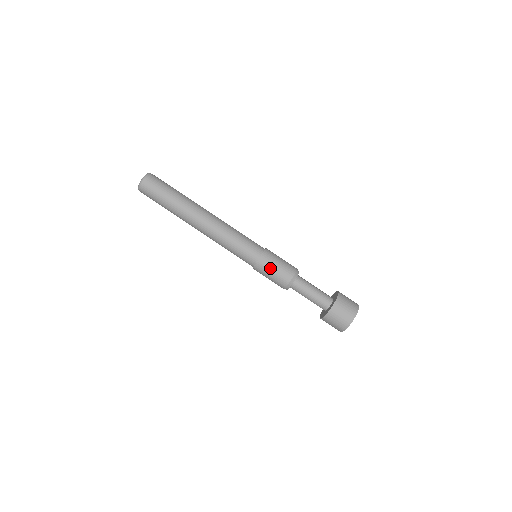
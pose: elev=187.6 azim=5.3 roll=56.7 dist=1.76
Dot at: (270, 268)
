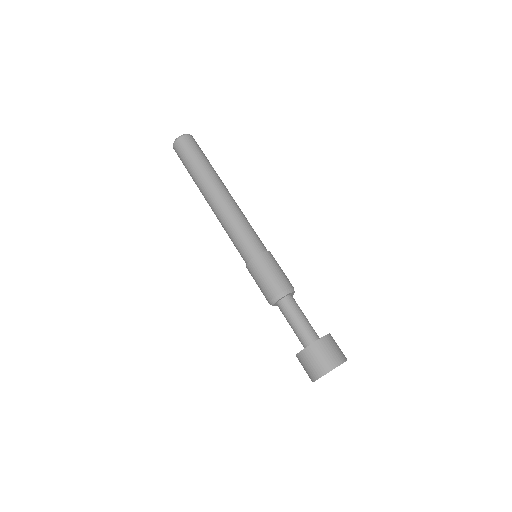
Dot at: (255, 279)
